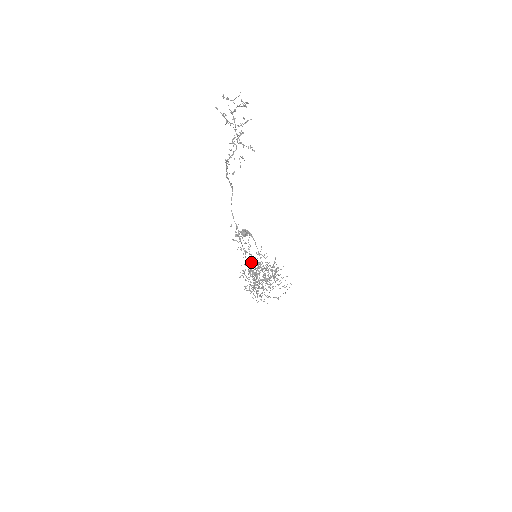
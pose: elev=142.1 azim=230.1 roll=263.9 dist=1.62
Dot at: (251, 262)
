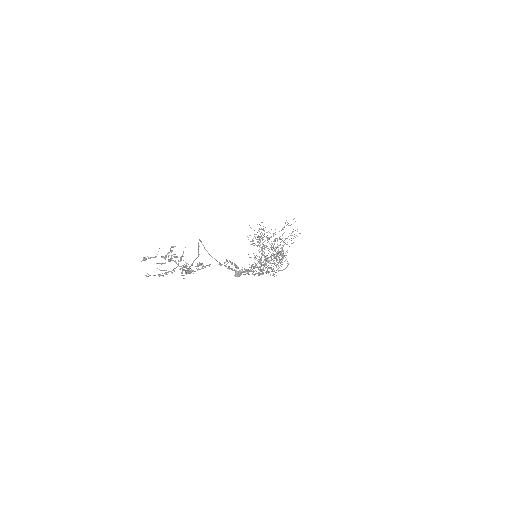
Dot at: occluded
